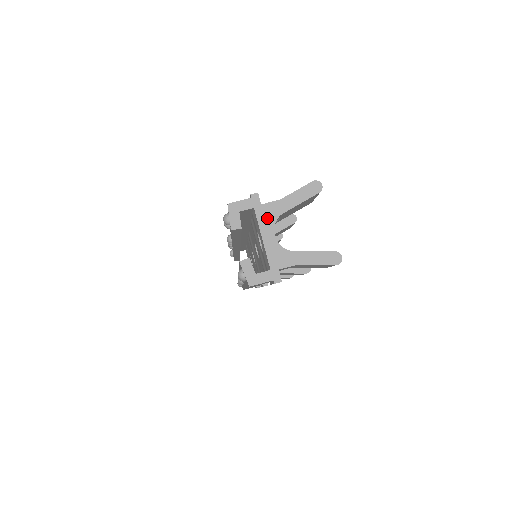
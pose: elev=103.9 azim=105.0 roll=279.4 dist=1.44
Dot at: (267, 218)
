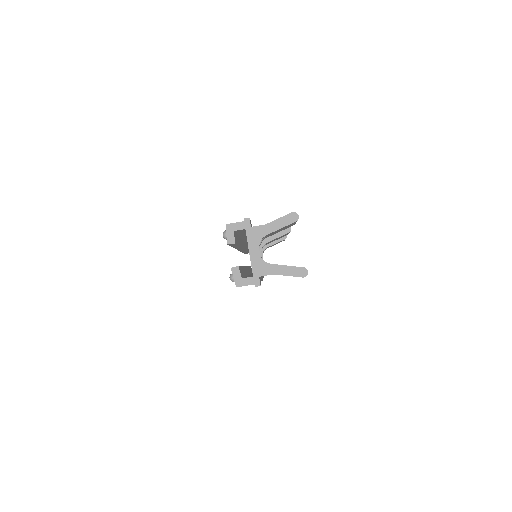
Dot at: (254, 237)
